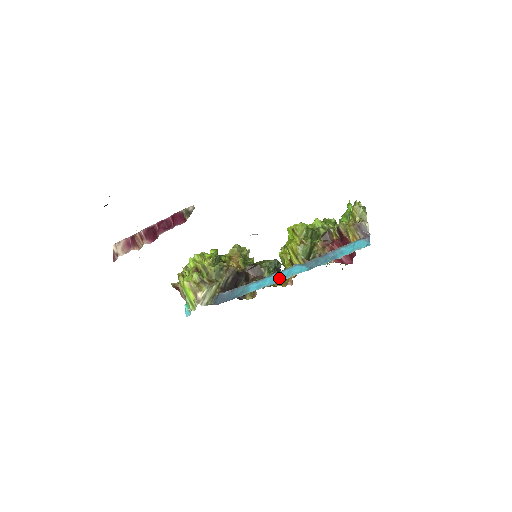
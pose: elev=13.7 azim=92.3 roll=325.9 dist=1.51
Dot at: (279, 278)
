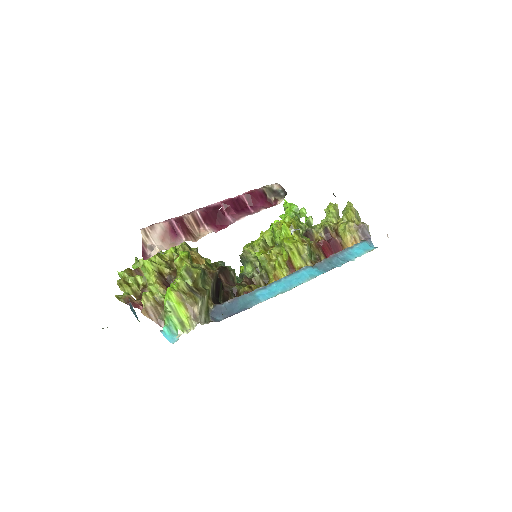
Dot at: (293, 282)
